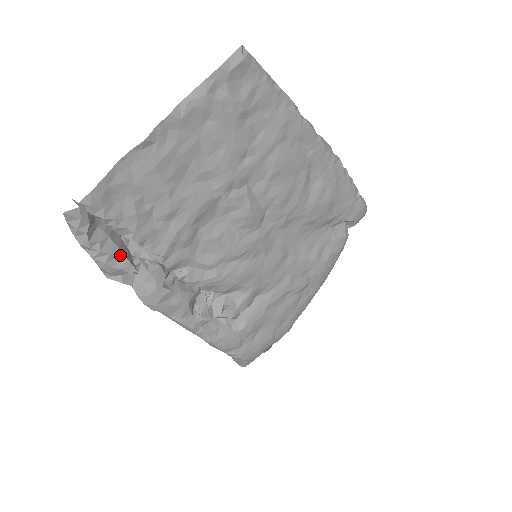
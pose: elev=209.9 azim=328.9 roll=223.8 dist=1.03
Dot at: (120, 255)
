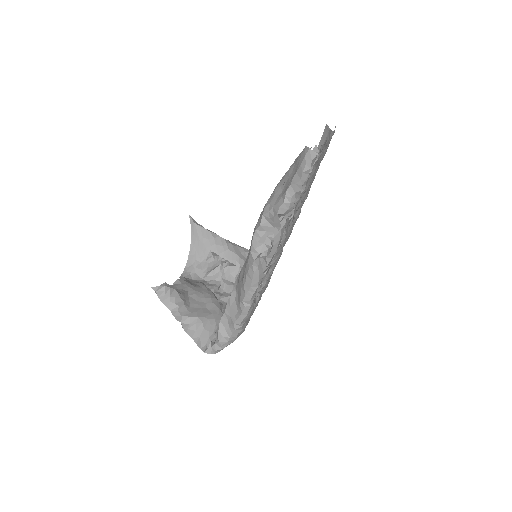
Dot at: occluded
